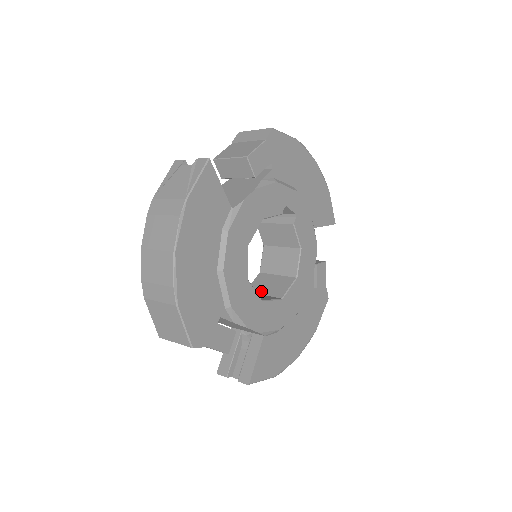
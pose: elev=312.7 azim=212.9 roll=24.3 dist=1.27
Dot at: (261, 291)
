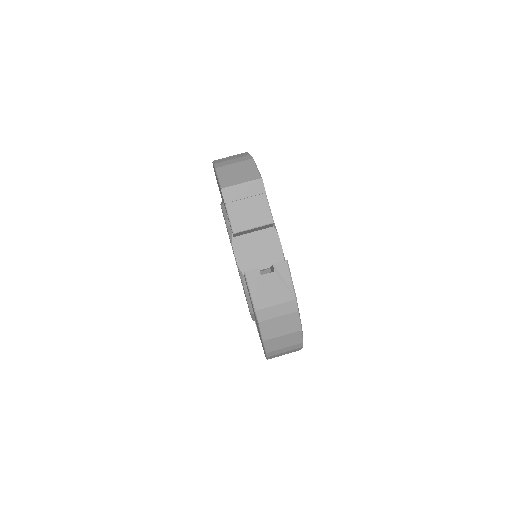
Dot at: occluded
